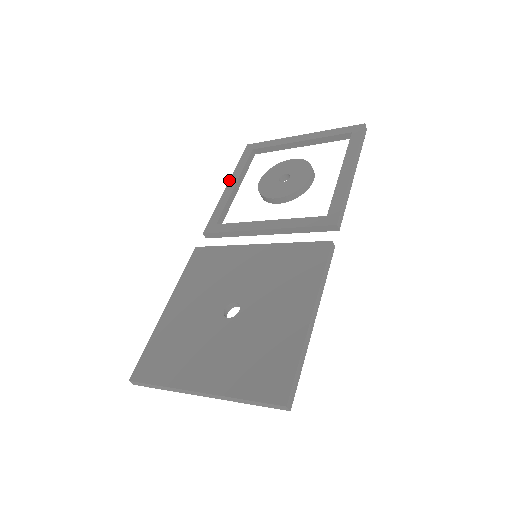
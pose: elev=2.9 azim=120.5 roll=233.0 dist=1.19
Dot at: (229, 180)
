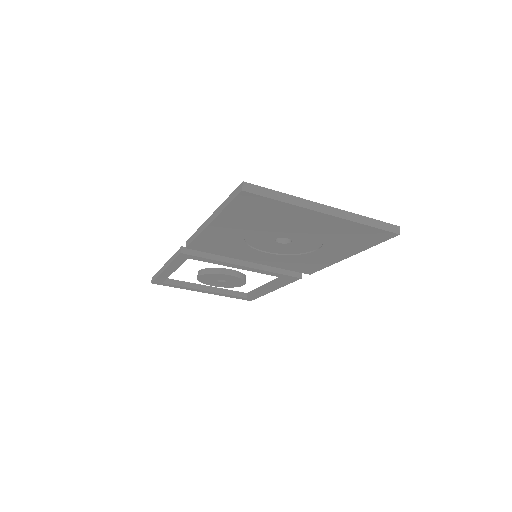
Dot at: occluded
